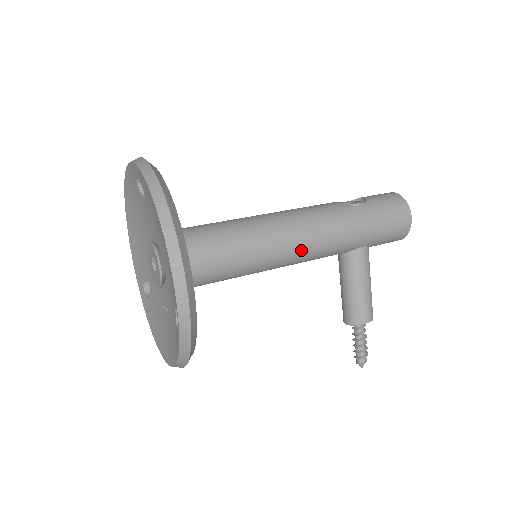
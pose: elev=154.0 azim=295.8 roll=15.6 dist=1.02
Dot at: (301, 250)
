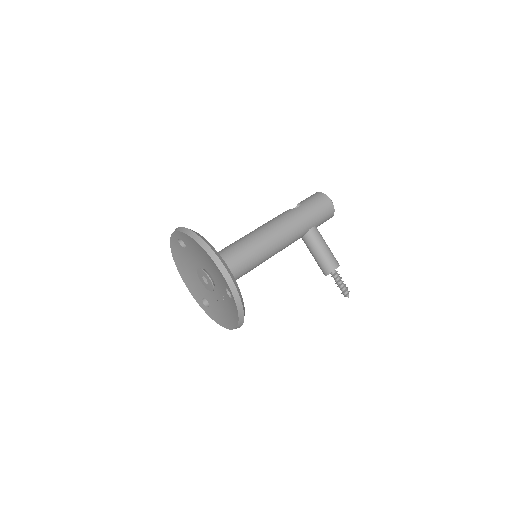
Dot at: (278, 241)
